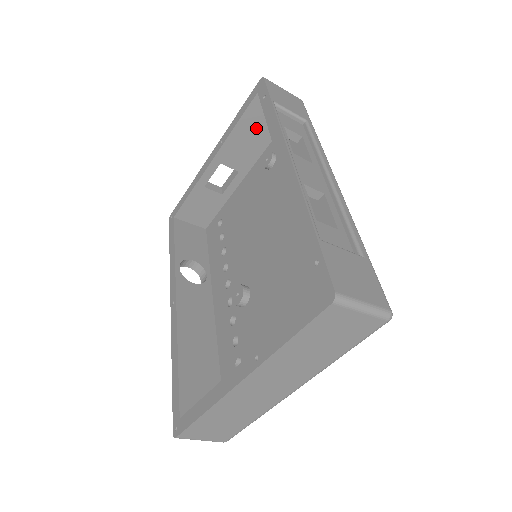
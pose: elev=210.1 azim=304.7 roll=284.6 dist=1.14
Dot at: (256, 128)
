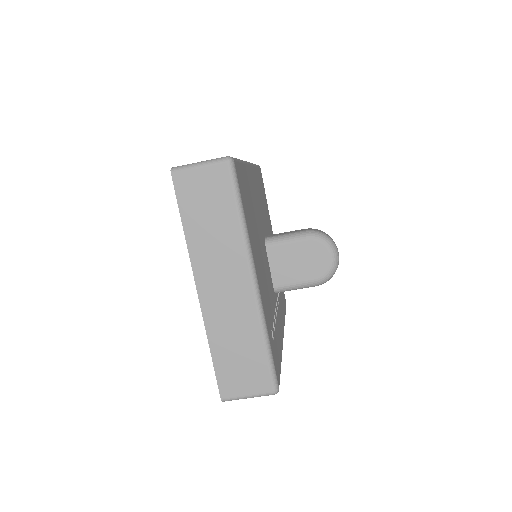
Dot at: occluded
